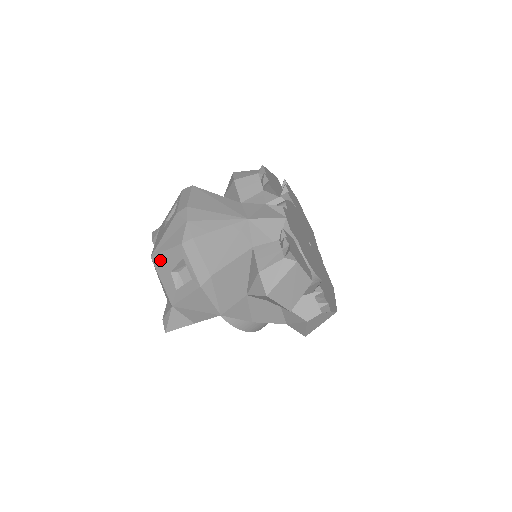
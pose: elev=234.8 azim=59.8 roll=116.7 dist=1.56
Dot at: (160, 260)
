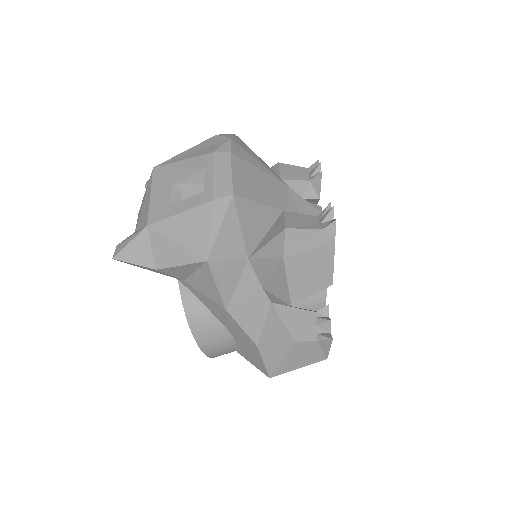
Dot at: (166, 170)
